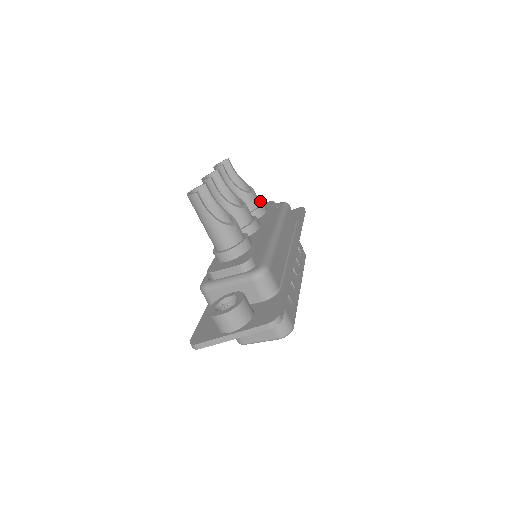
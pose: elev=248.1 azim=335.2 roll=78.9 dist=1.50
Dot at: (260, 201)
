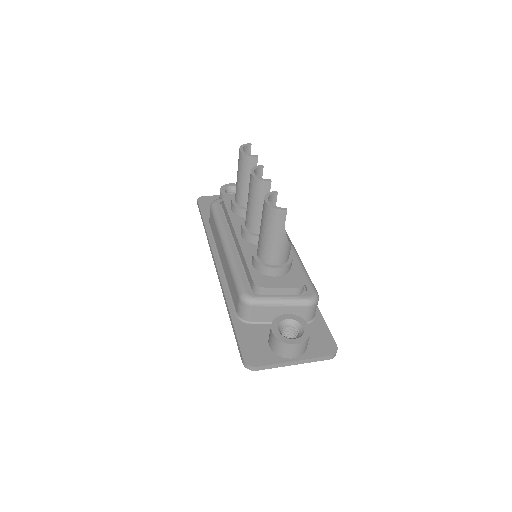
Dot at: occluded
